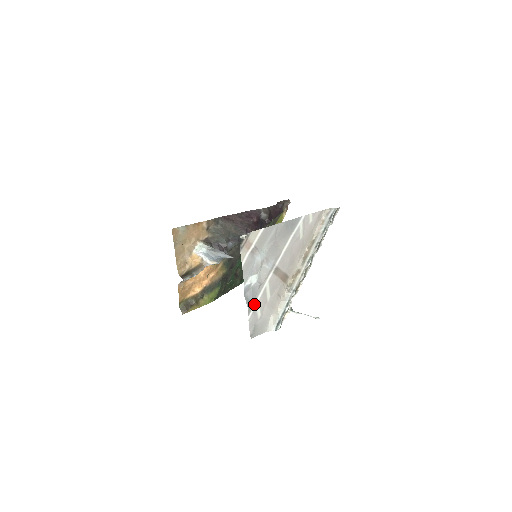
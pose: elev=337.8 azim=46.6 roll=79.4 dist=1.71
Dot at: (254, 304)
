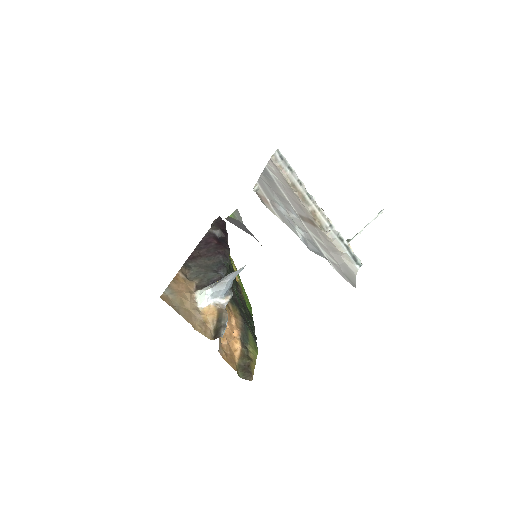
Dot at: (323, 255)
